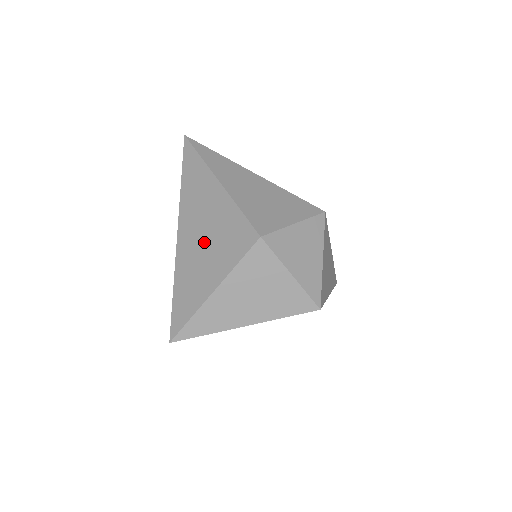
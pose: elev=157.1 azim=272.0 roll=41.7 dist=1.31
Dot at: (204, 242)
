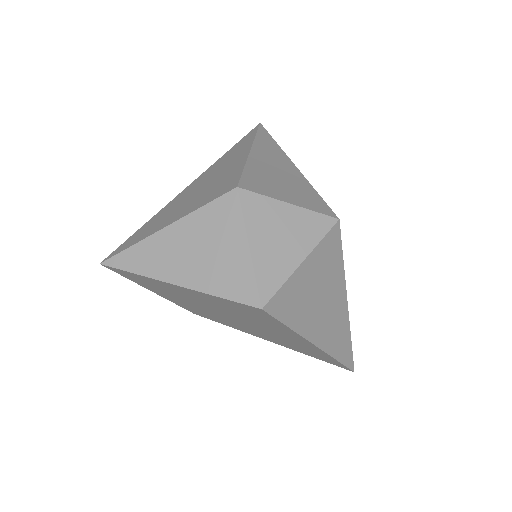
Dot at: (197, 191)
